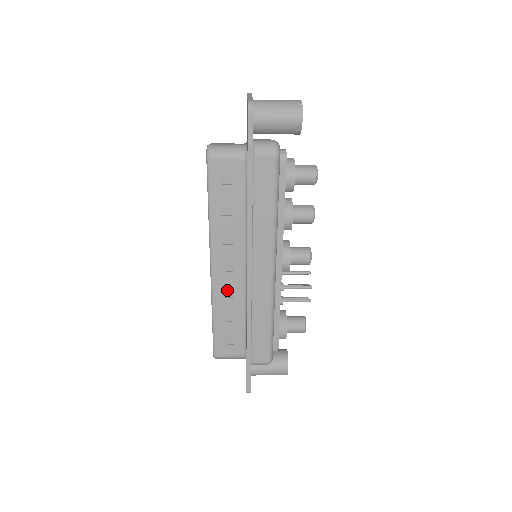
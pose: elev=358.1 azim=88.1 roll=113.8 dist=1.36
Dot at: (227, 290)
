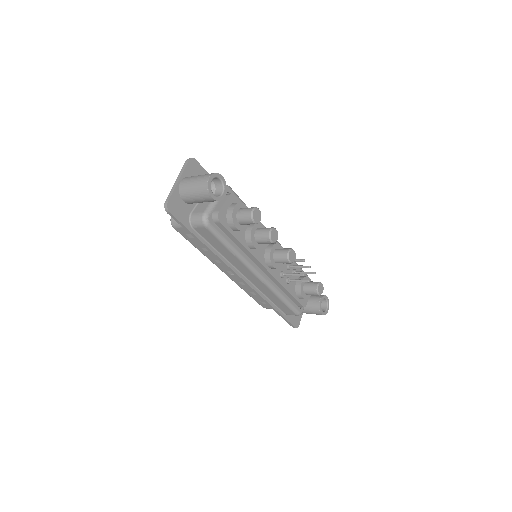
Dot at: (242, 282)
